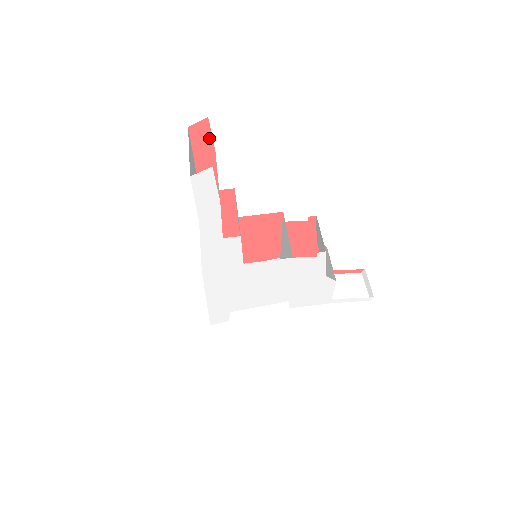
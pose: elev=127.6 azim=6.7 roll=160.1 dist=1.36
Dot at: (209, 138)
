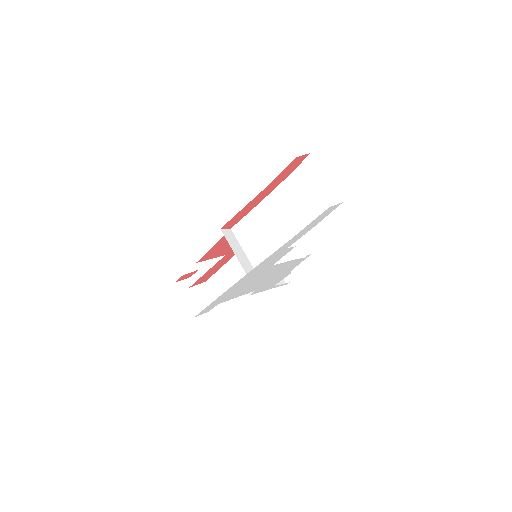
Dot at: (296, 166)
